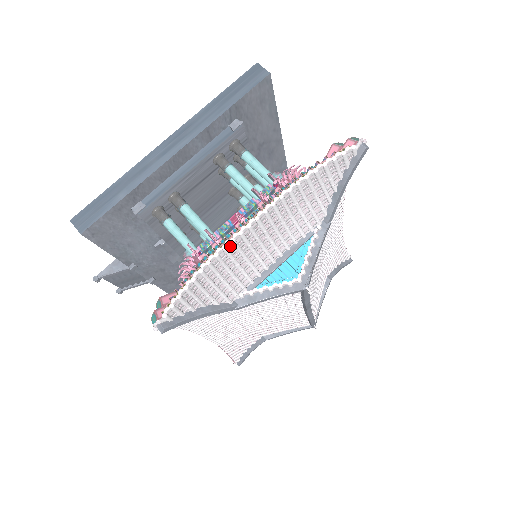
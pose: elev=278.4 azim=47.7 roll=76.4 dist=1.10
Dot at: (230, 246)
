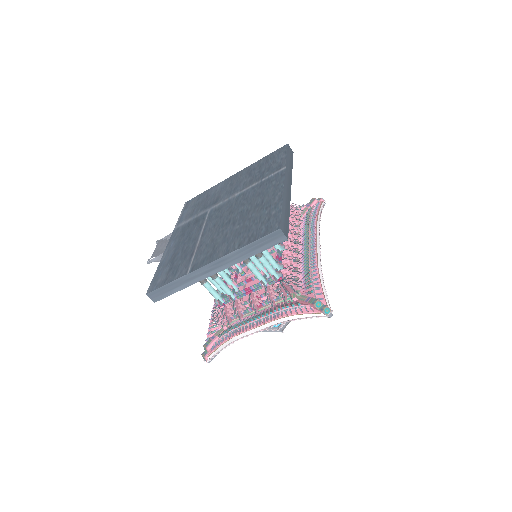
Dot at: (245, 336)
